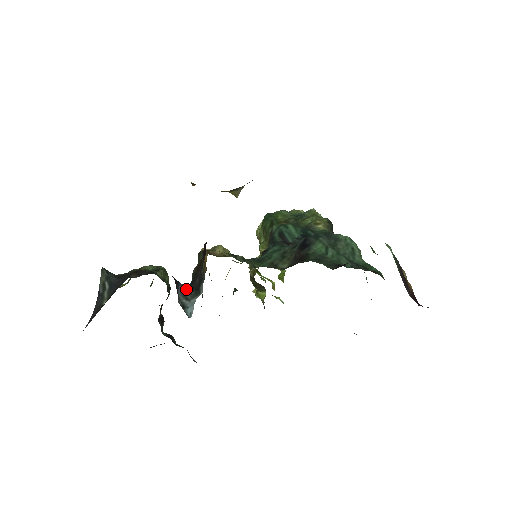
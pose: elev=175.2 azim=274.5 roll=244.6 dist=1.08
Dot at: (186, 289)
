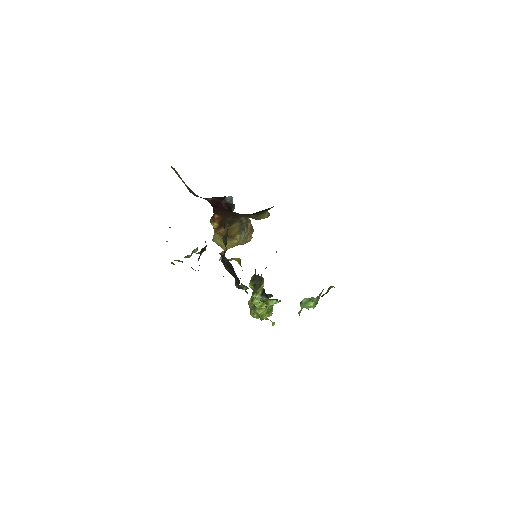
Dot at: occluded
